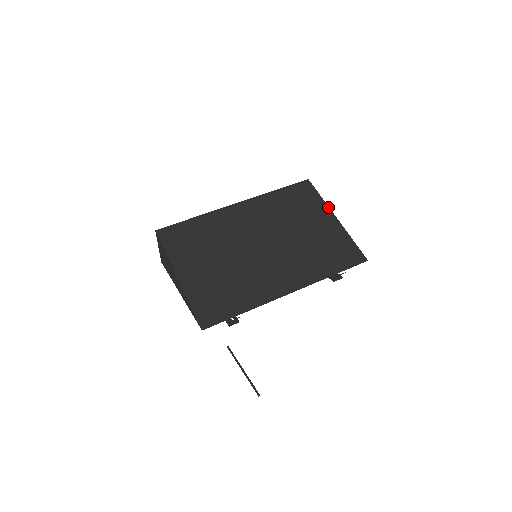
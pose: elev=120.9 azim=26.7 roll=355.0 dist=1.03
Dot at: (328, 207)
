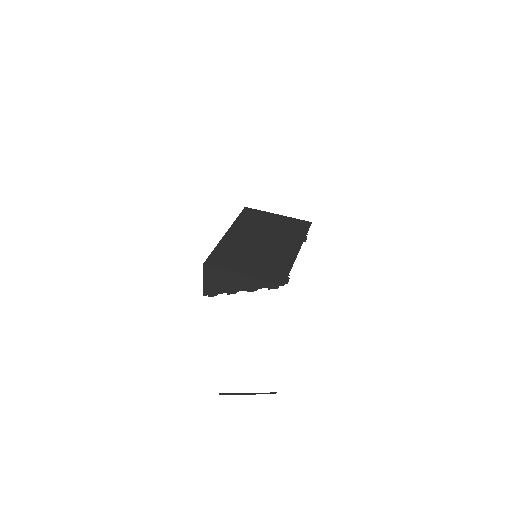
Dot at: (269, 213)
